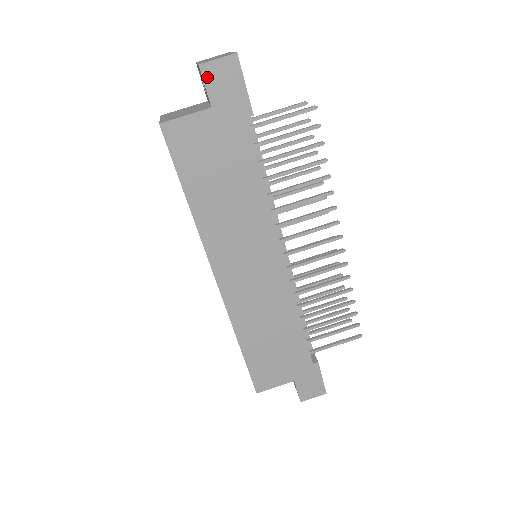
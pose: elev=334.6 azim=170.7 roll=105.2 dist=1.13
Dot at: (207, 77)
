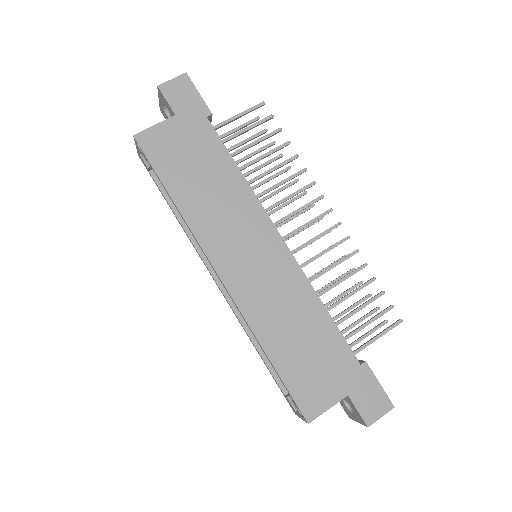
Dot at: (166, 93)
